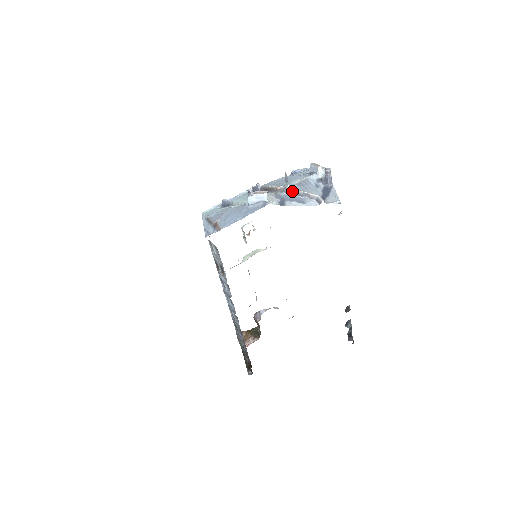
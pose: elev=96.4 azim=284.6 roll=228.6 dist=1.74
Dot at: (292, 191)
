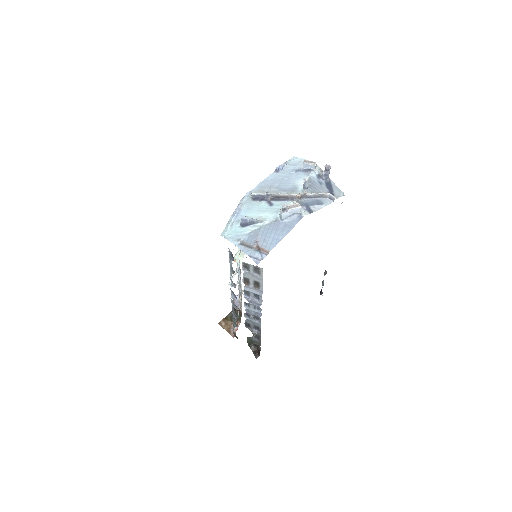
Dot at: (310, 195)
